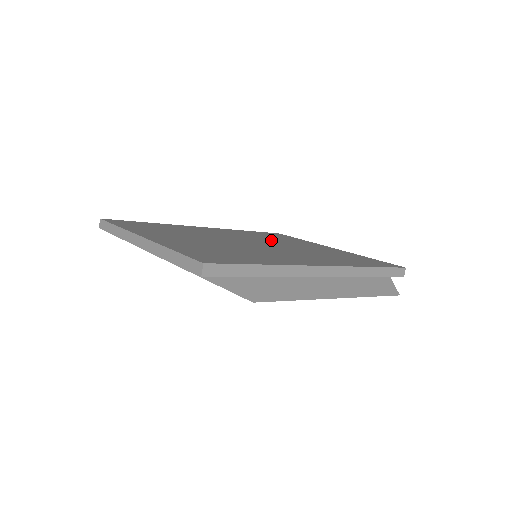
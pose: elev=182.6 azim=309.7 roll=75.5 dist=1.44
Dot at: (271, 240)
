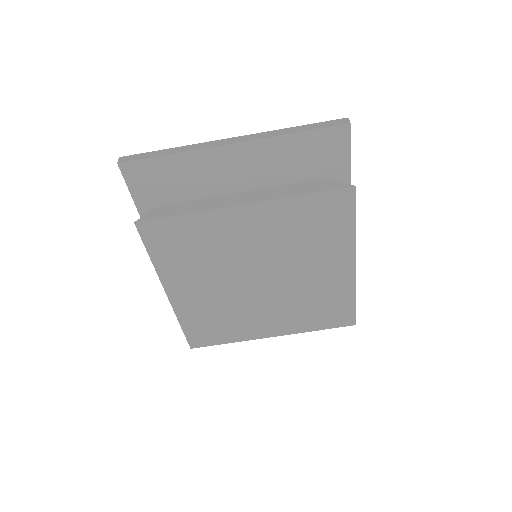
Dot at: occluded
